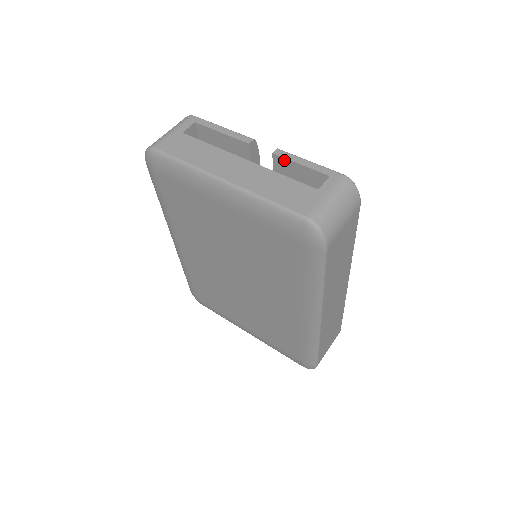
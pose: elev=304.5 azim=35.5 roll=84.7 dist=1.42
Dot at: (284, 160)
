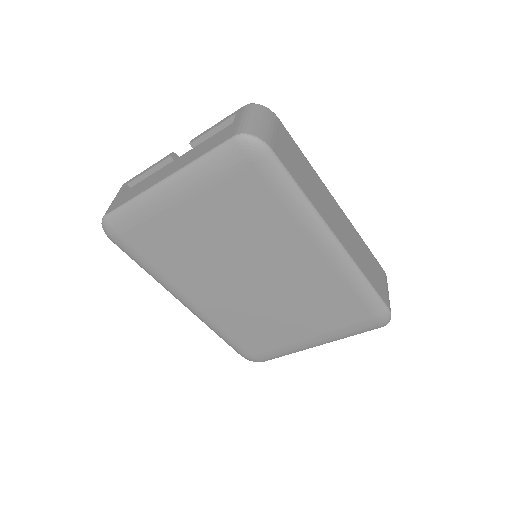
Dot at: (200, 140)
